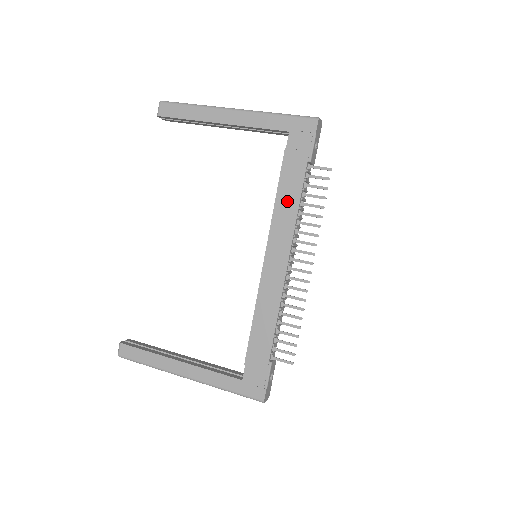
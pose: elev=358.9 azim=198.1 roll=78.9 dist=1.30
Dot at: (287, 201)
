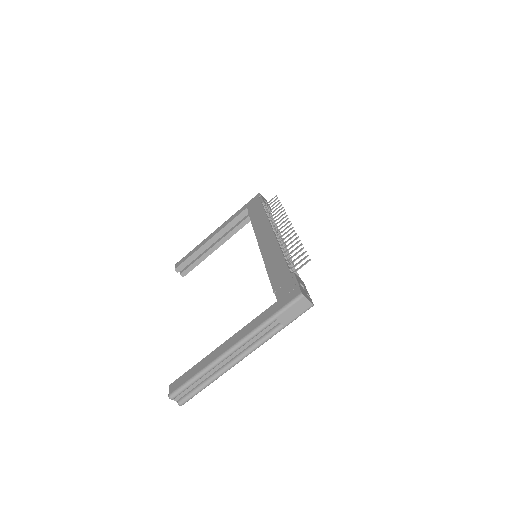
Dot at: (259, 220)
